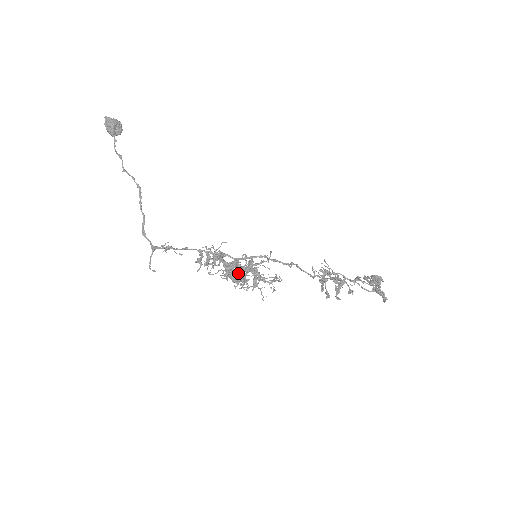
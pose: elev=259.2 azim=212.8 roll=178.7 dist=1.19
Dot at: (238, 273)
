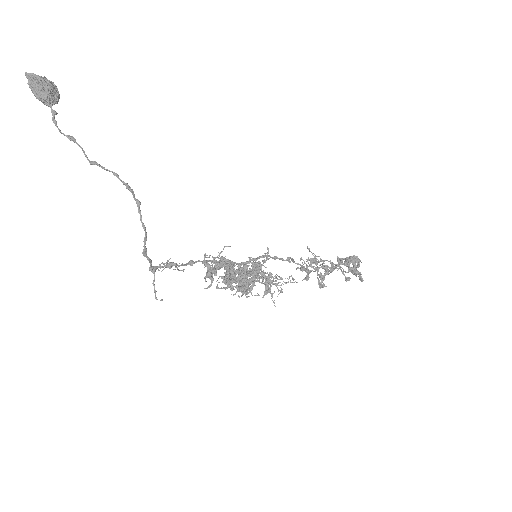
Dot at: (252, 282)
